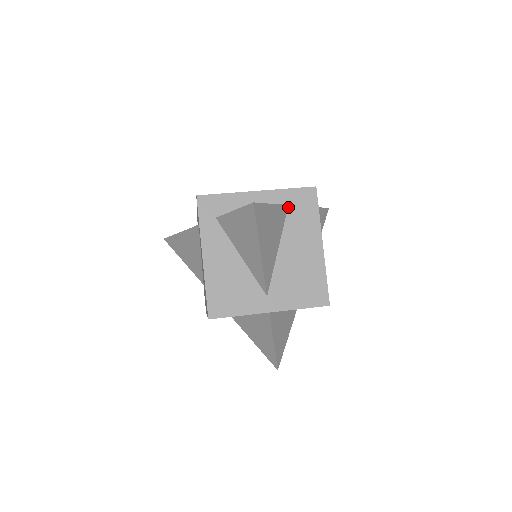
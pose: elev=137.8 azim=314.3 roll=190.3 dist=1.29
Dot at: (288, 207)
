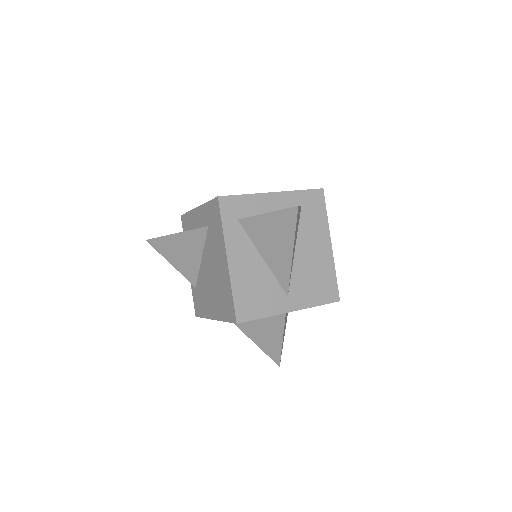
Dot at: (301, 208)
